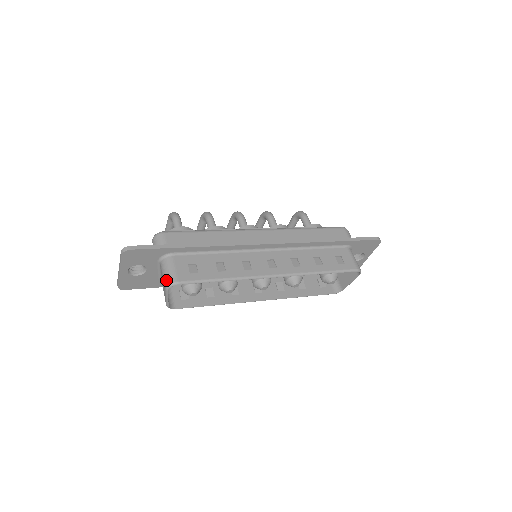
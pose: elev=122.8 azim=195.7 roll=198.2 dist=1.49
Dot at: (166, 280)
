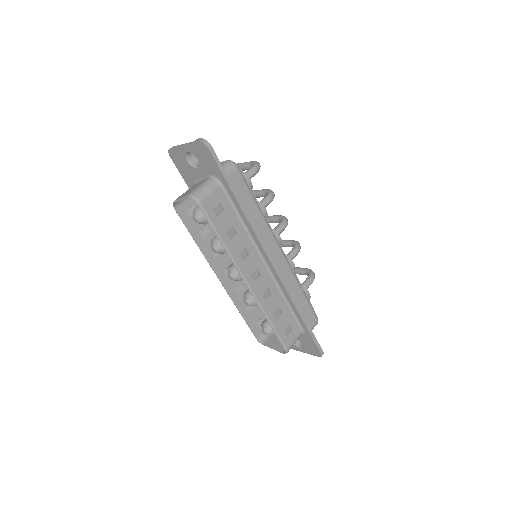
Dot at: (196, 191)
